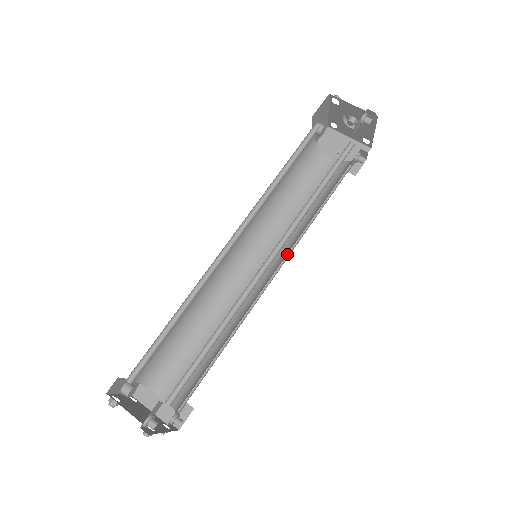
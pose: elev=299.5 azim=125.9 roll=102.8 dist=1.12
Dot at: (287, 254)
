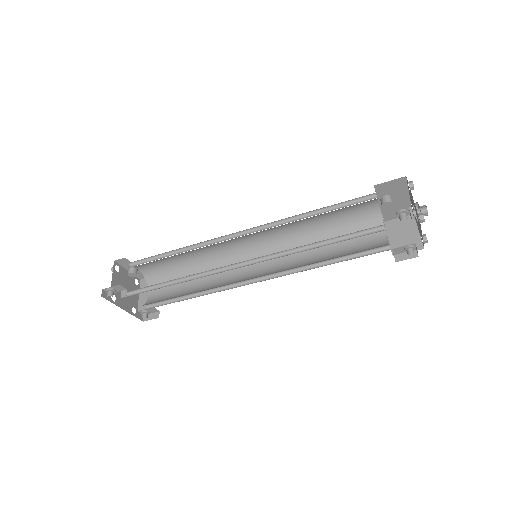
Dot at: (284, 274)
